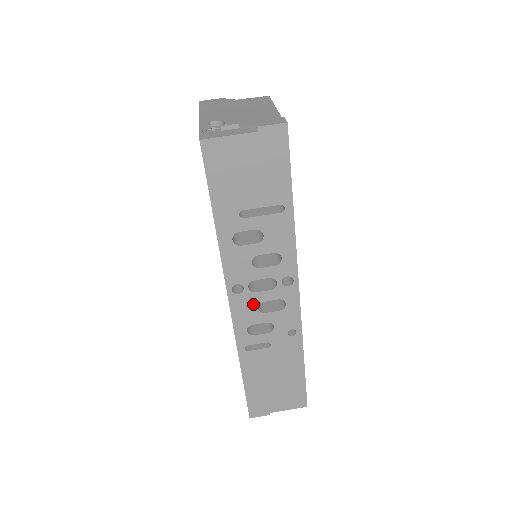
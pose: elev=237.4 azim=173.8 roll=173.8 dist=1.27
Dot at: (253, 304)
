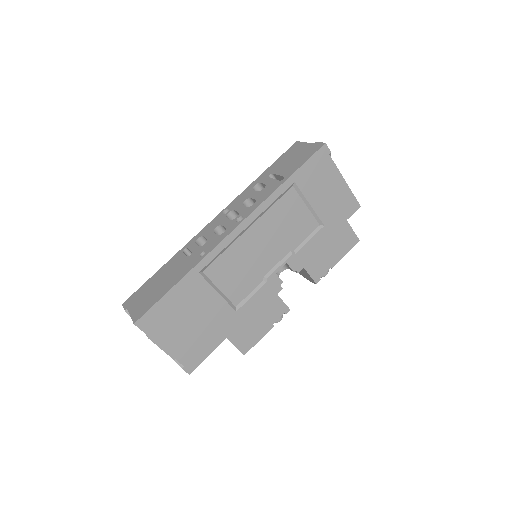
Dot at: (218, 224)
